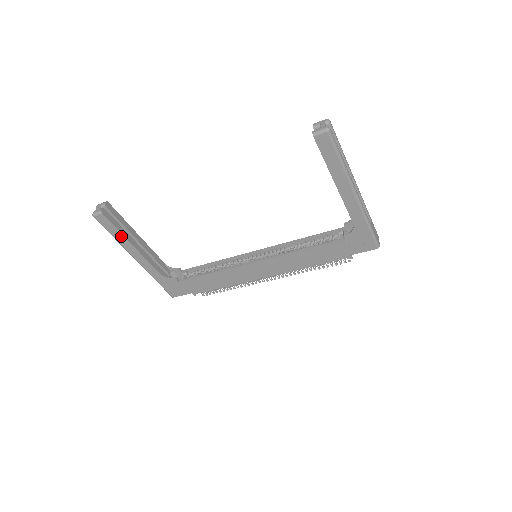
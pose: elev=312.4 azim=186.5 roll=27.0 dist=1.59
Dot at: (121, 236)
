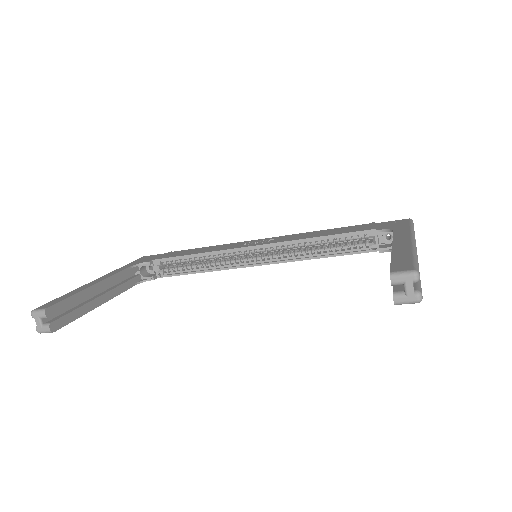
Dot at: (82, 314)
